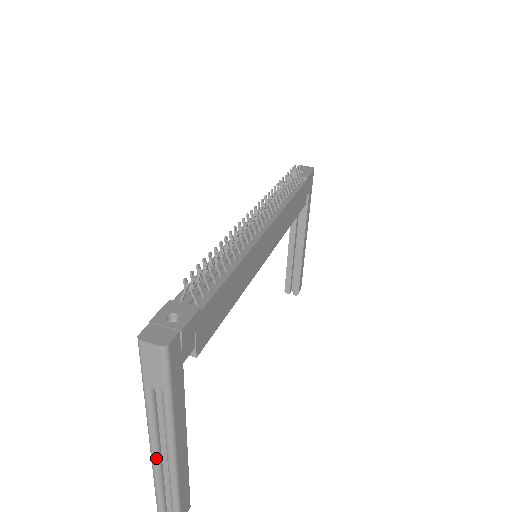
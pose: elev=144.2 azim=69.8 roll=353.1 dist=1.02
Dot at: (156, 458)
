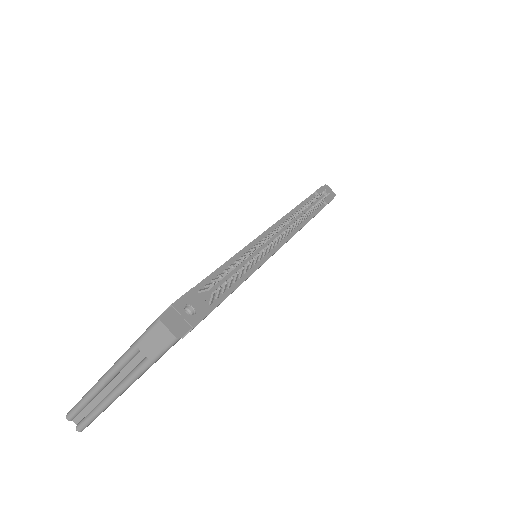
Dot at: (101, 387)
